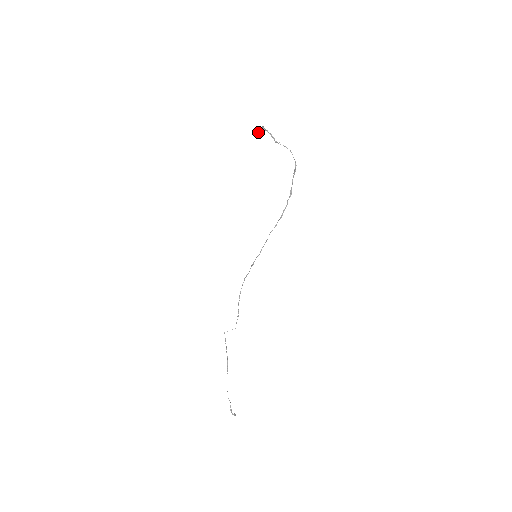
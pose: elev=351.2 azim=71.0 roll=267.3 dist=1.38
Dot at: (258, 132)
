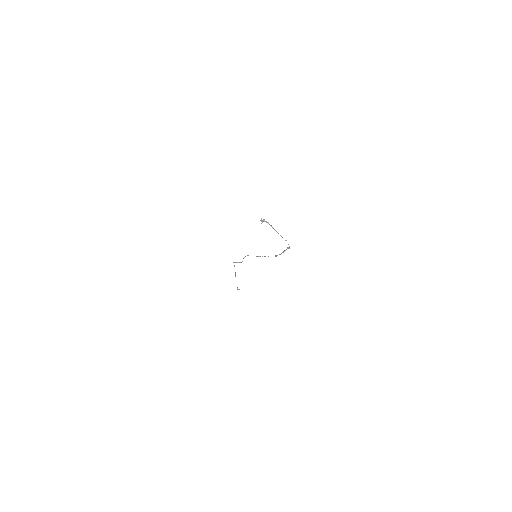
Dot at: occluded
